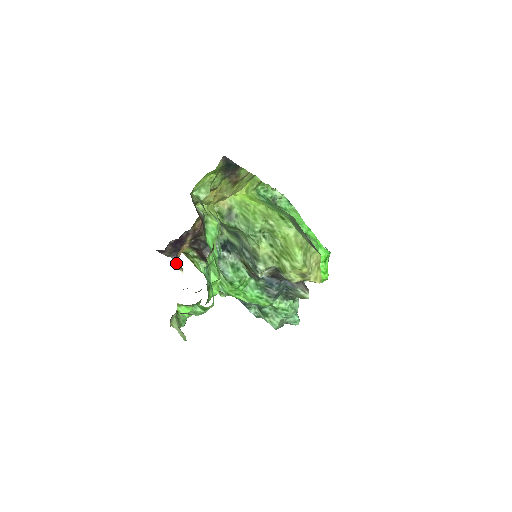
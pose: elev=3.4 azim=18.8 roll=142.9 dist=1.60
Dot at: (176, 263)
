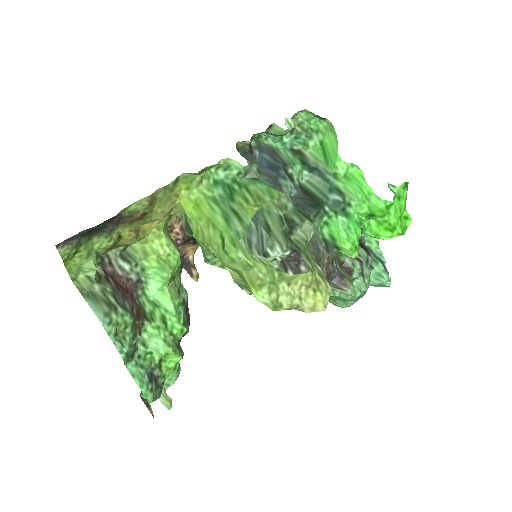
Dot at: (187, 270)
